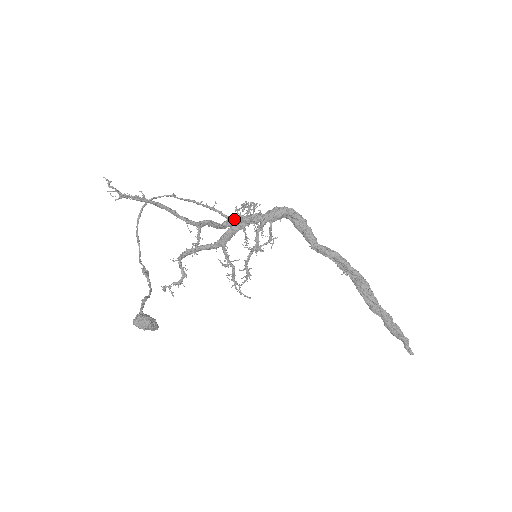
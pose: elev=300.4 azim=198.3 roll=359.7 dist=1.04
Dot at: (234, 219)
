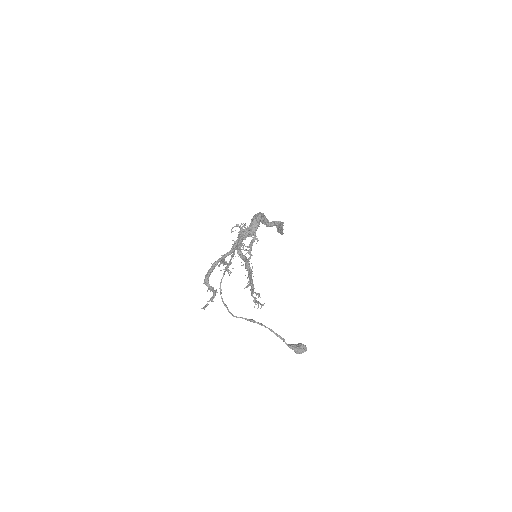
Dot at: (240, 243)
